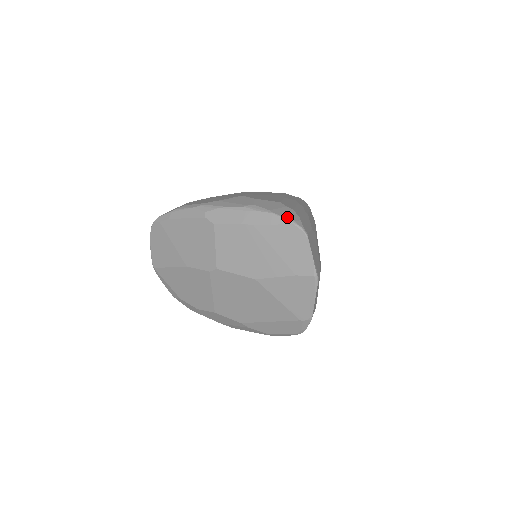
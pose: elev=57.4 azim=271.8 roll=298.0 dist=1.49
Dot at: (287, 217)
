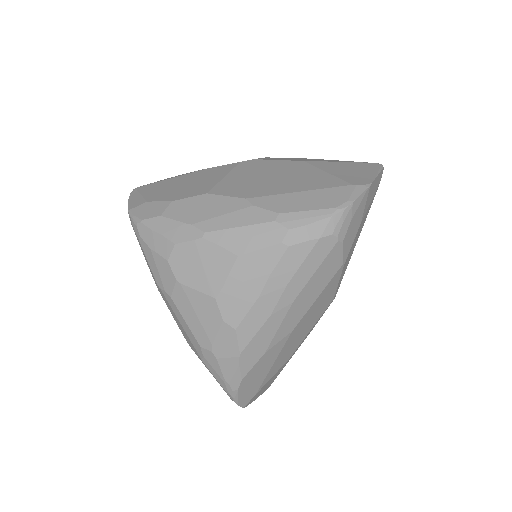
Dot at: occluded
